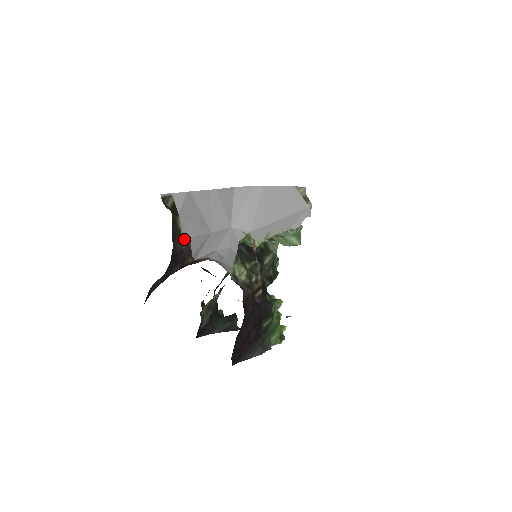
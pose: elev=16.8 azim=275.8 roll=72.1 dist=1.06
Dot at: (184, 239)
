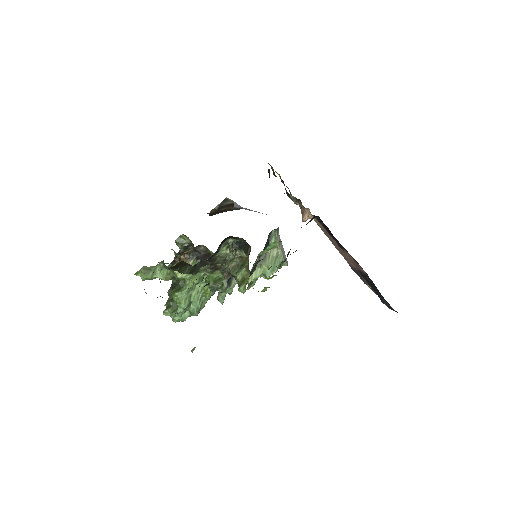
Dot at: occluded
